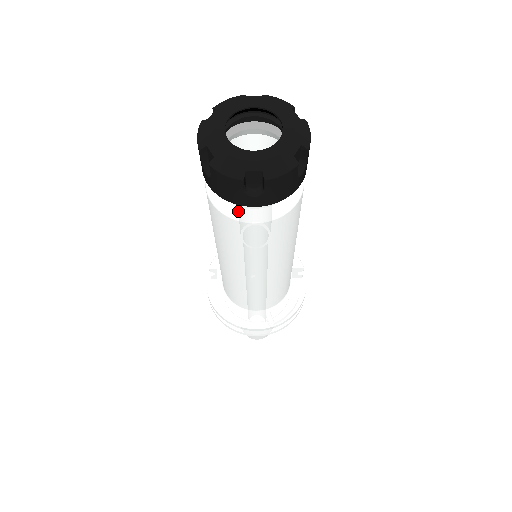
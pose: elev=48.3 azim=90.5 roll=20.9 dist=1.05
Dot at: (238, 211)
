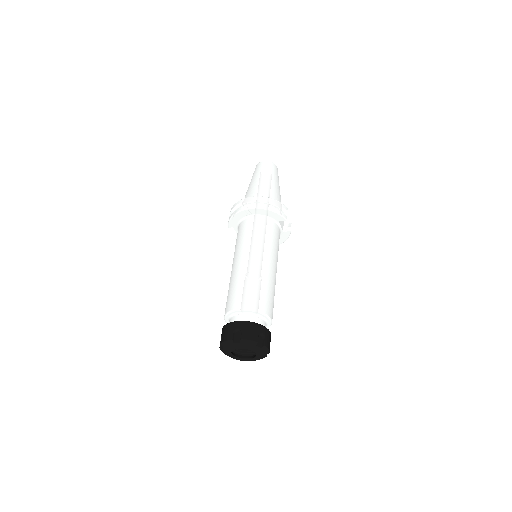
Dot at: occluded
